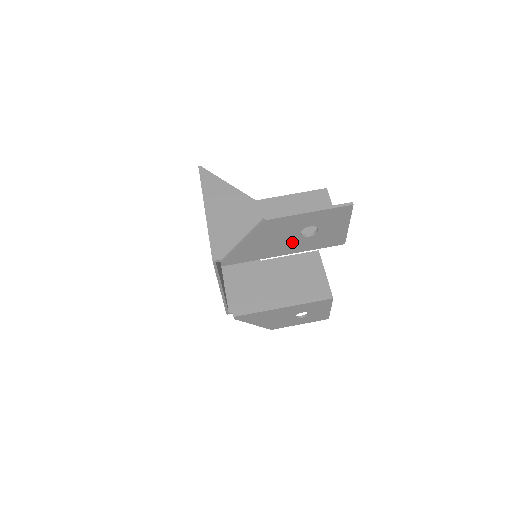
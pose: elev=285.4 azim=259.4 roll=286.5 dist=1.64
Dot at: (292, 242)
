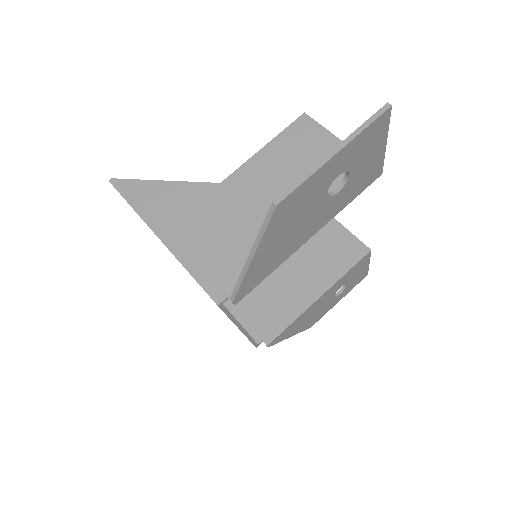
Dot at: (318, 213)
